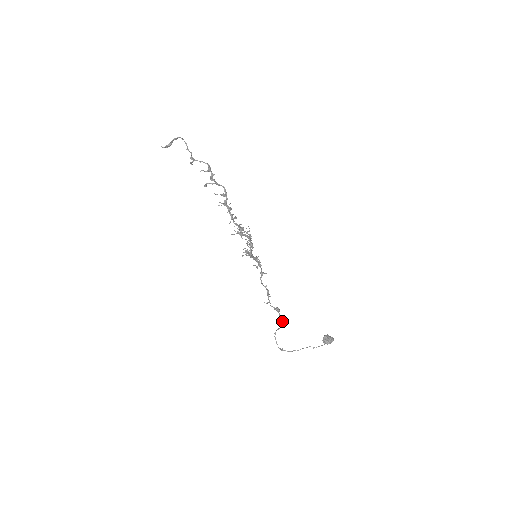
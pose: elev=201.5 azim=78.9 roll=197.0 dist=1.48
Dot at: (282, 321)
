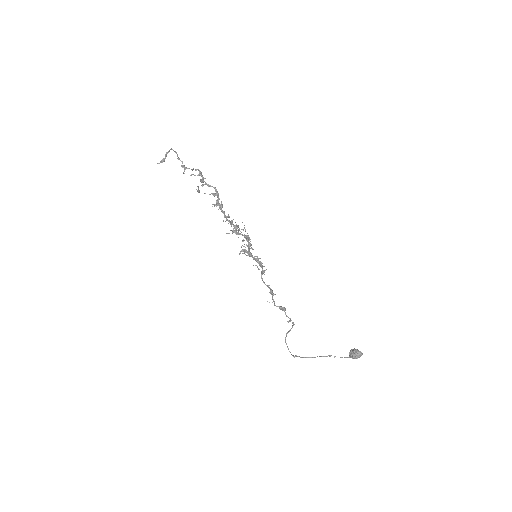
Dot at: (290, 321)
